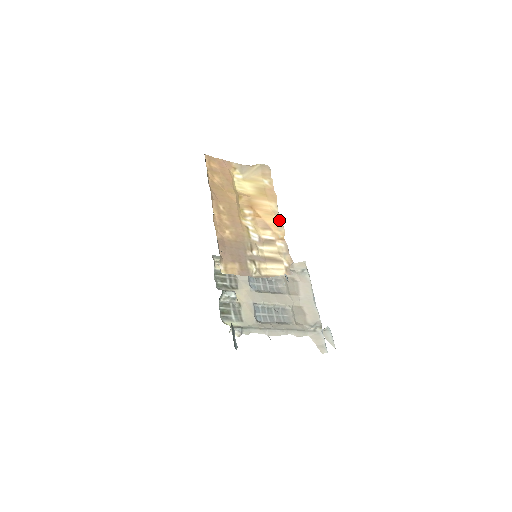
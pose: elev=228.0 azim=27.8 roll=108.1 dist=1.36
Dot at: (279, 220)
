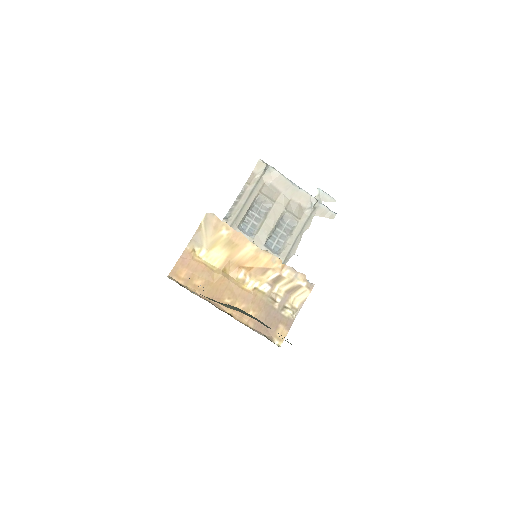
Dot at: (266, 254)
